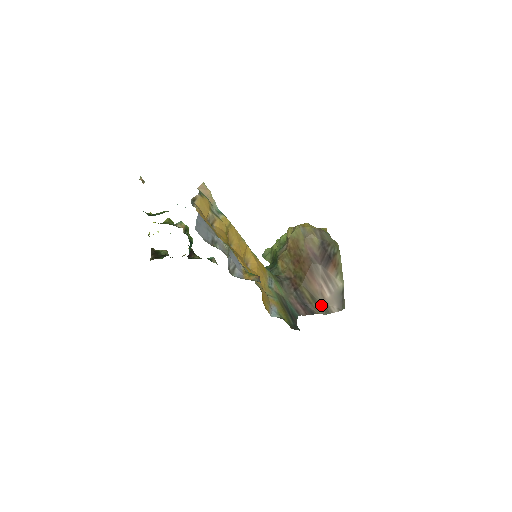
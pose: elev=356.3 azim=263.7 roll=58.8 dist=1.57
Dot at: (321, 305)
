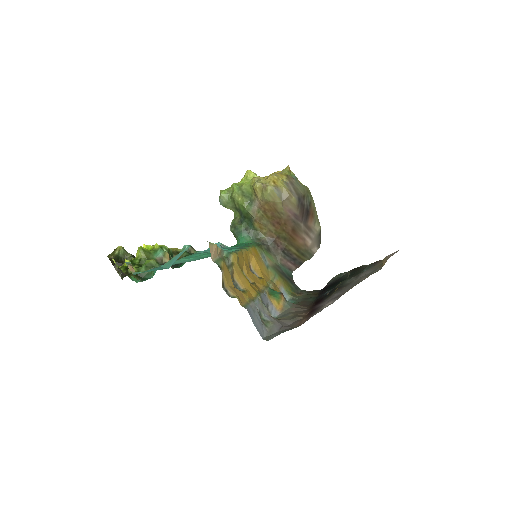
Dot at: (306, 254)
